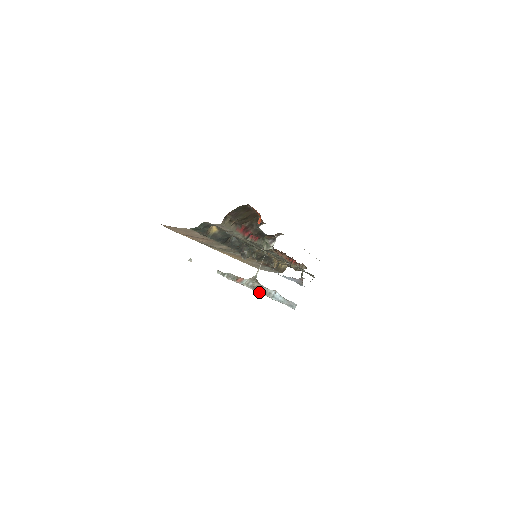
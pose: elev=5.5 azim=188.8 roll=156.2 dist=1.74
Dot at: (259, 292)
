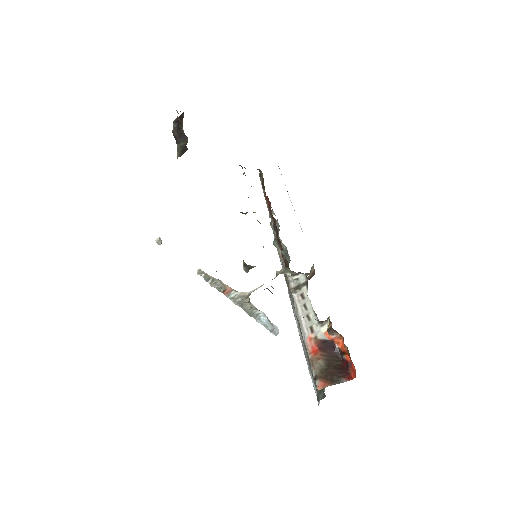
Dot at: (246, 312)
